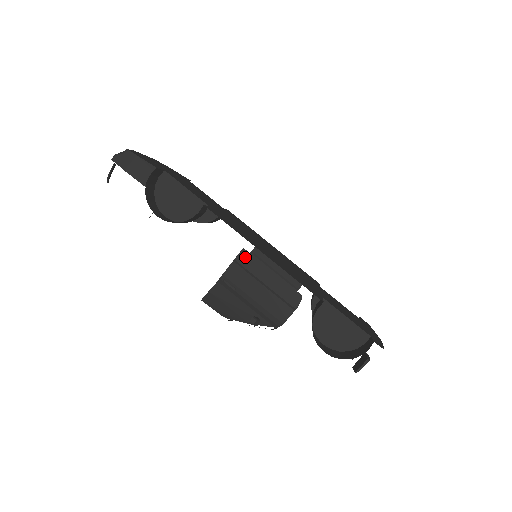
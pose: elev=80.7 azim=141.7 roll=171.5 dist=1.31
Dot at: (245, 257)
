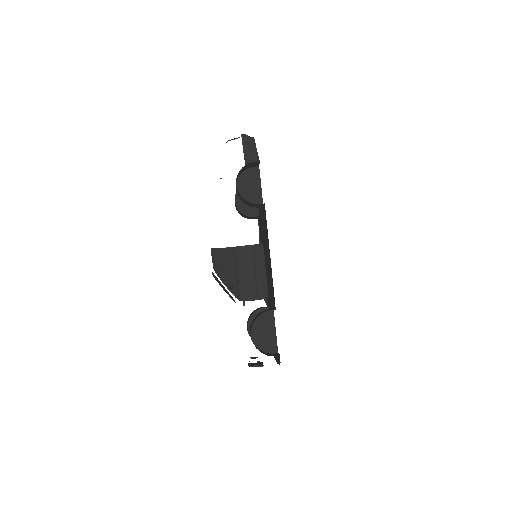
Dot at: (260, 249)
